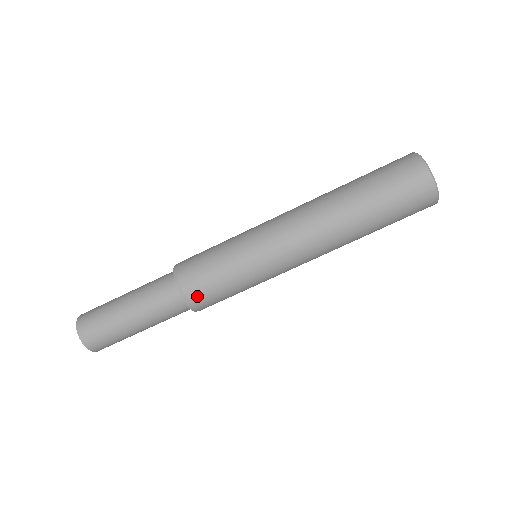
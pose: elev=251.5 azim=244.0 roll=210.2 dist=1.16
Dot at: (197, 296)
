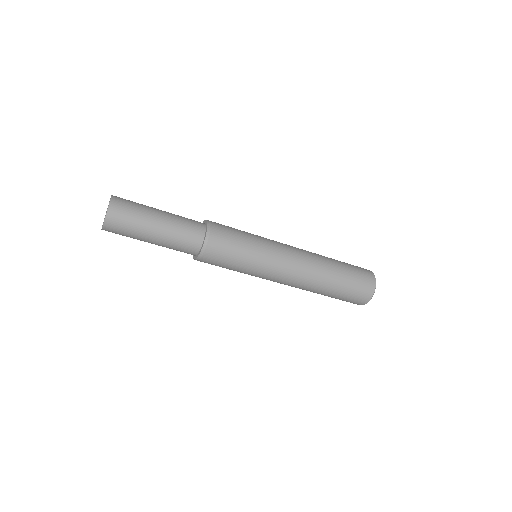
Dot at: (208, 260)
